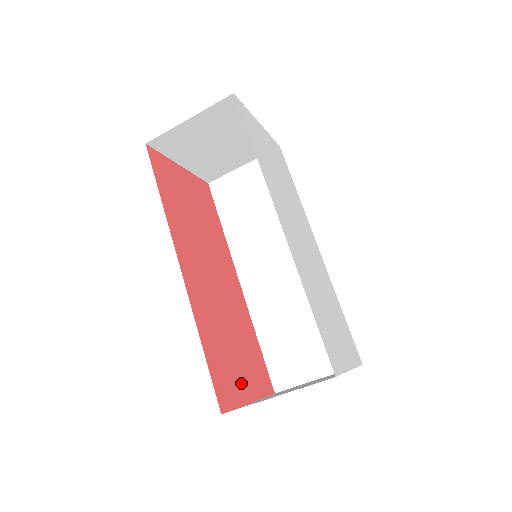
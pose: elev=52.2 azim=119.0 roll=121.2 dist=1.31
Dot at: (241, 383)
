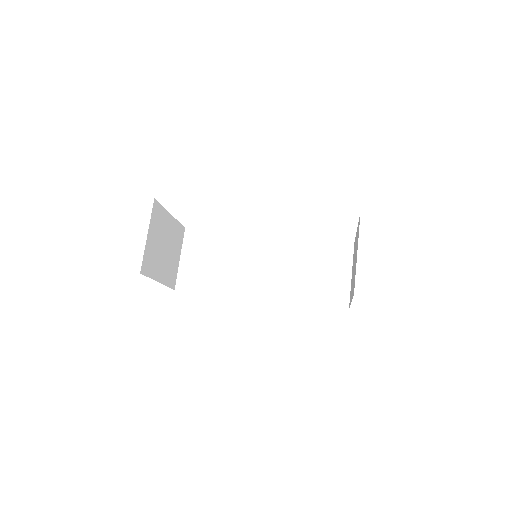
Dot at: occluded
